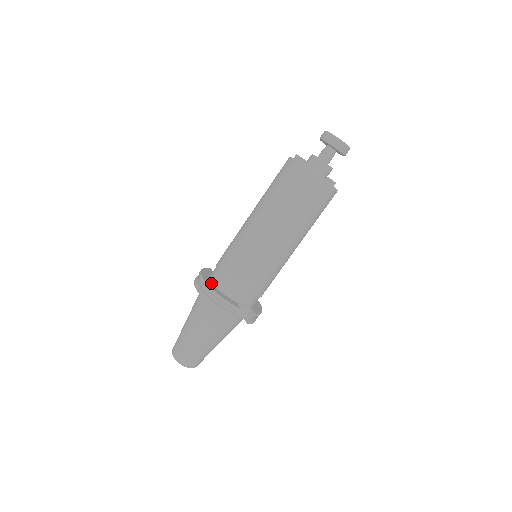
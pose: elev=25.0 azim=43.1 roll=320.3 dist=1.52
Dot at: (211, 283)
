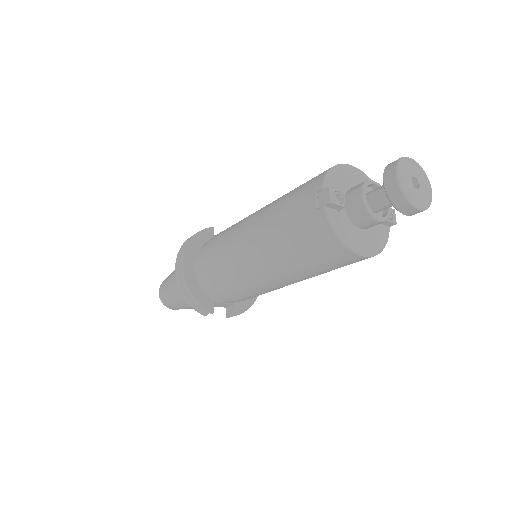
Dot at: (192, 267)
